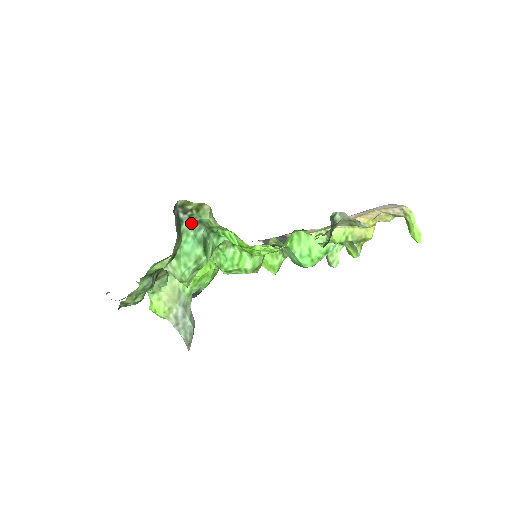
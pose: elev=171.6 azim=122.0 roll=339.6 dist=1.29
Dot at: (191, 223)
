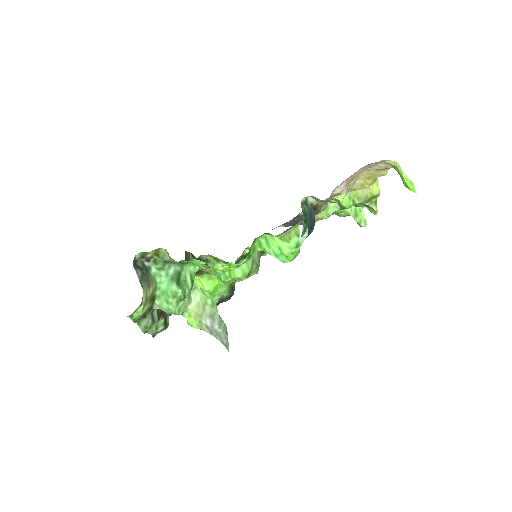
Dot at: (159, 266)
